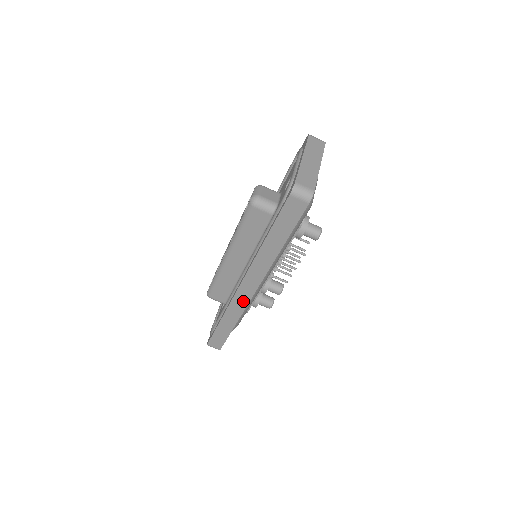
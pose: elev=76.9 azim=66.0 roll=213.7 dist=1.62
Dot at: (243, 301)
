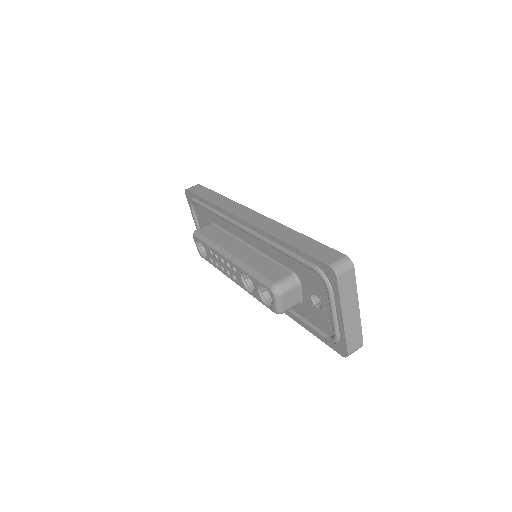
Dot at: (263, 220)
